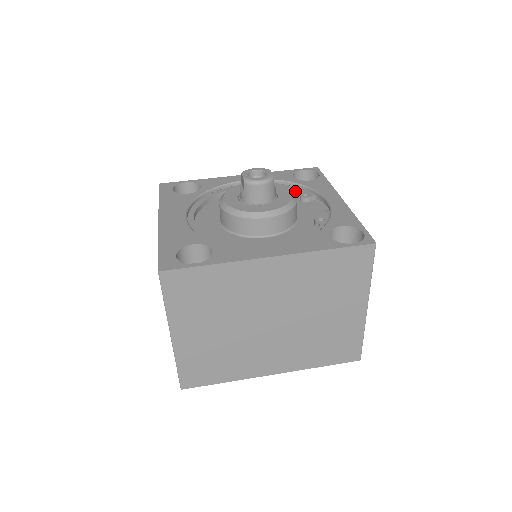
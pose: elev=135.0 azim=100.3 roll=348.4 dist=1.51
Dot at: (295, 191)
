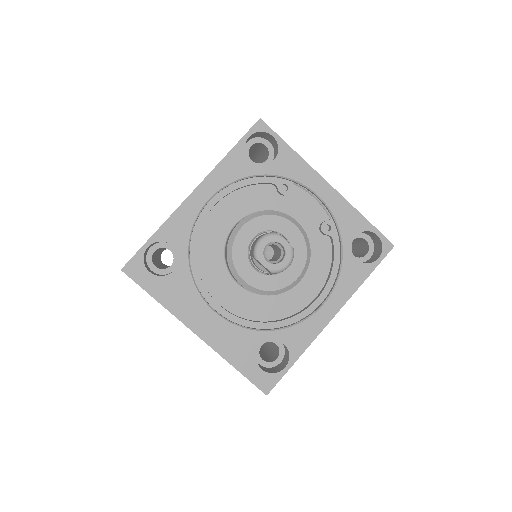
Dot at: (267, 183)
